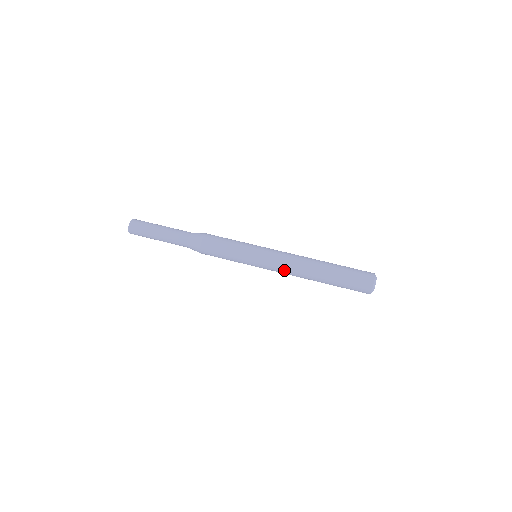
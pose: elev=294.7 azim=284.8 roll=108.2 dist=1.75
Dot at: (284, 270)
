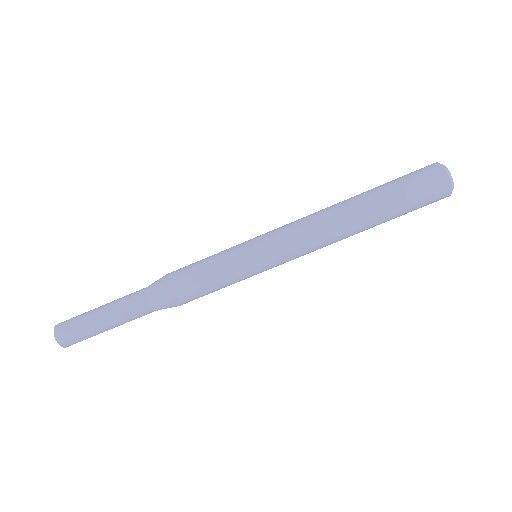
Dot at: occluded
